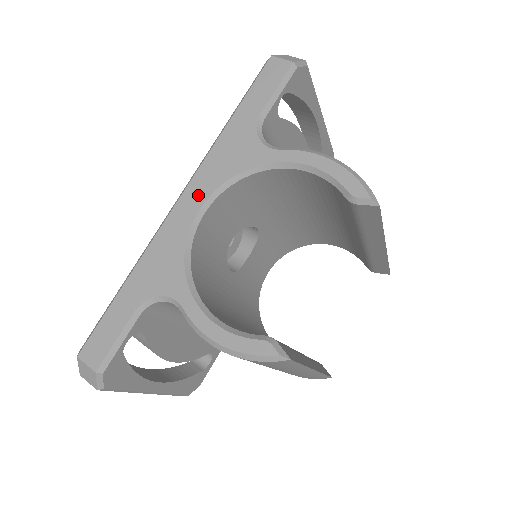
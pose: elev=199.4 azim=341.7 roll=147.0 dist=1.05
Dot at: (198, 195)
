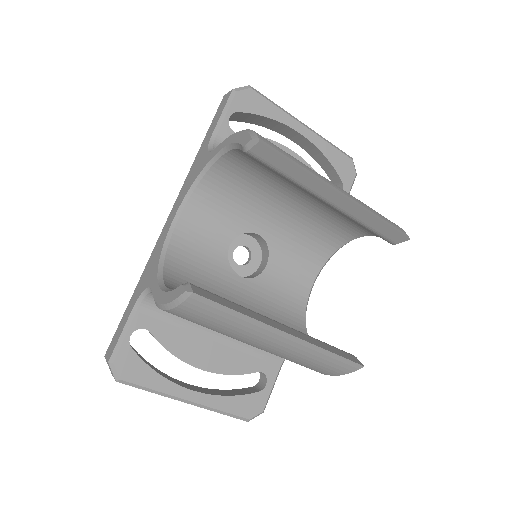
Dot at: (175, 210)
